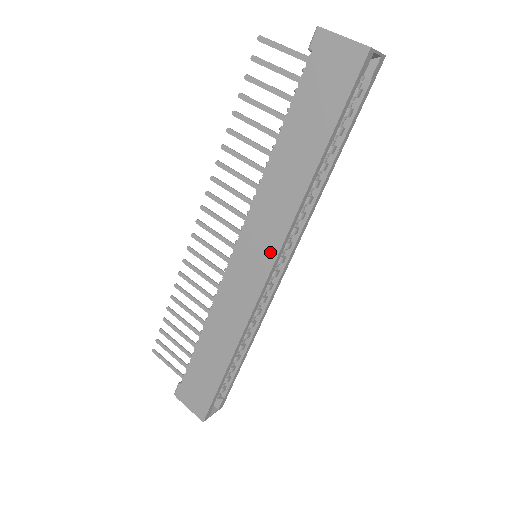
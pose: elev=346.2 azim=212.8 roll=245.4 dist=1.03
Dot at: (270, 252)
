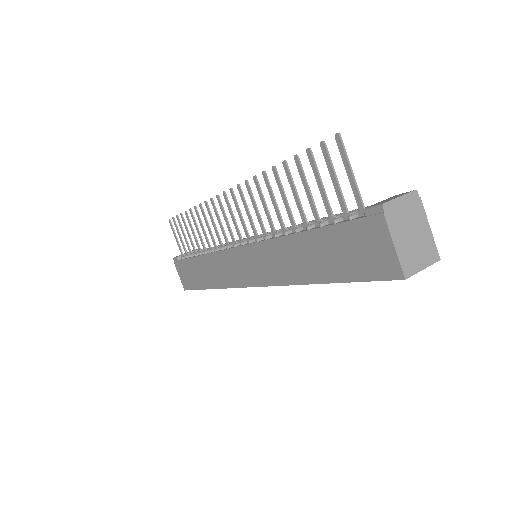
Dot at: (258, 279)
